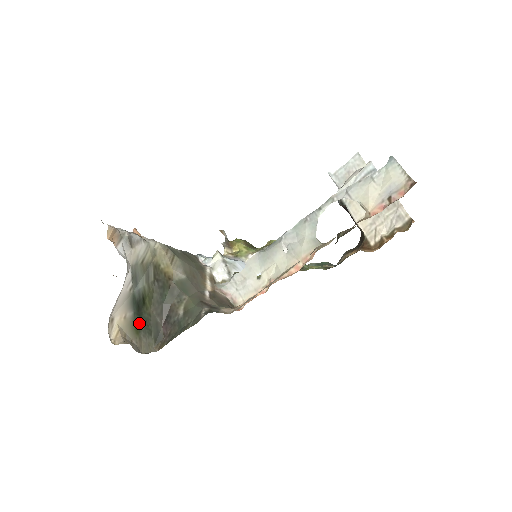
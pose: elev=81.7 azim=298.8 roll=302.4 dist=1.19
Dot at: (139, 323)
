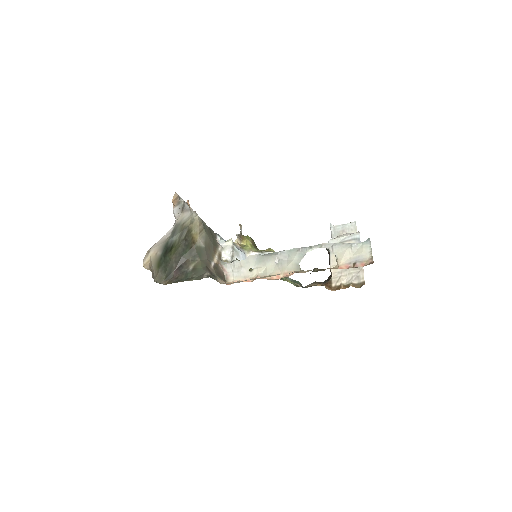
Dot at: (162, 261)
